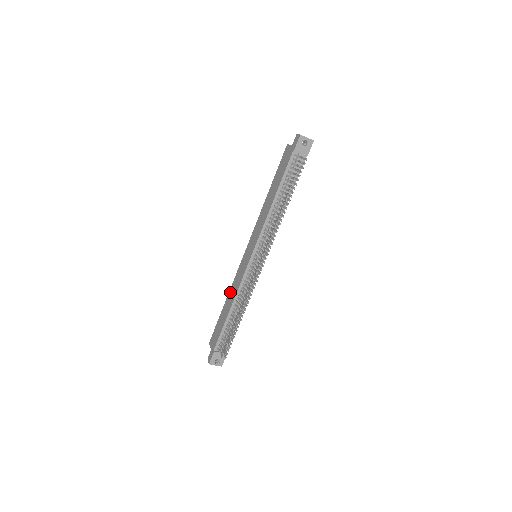
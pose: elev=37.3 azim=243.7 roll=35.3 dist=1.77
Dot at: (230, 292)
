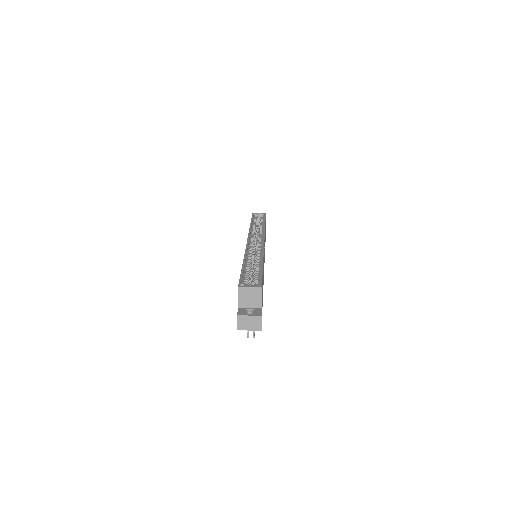
Dot at: occluded
